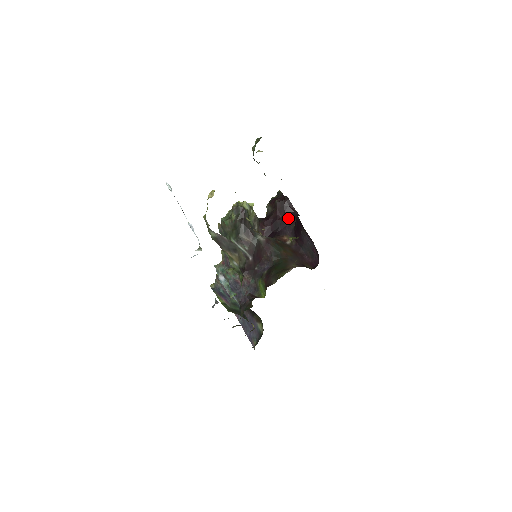
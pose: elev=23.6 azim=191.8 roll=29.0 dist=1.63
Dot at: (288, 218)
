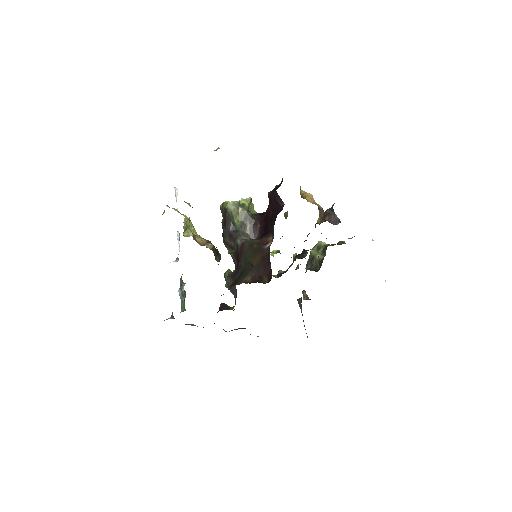
Dot at: (275, 214)
